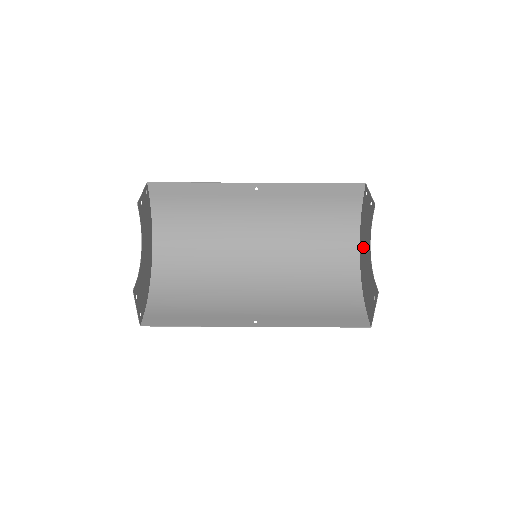
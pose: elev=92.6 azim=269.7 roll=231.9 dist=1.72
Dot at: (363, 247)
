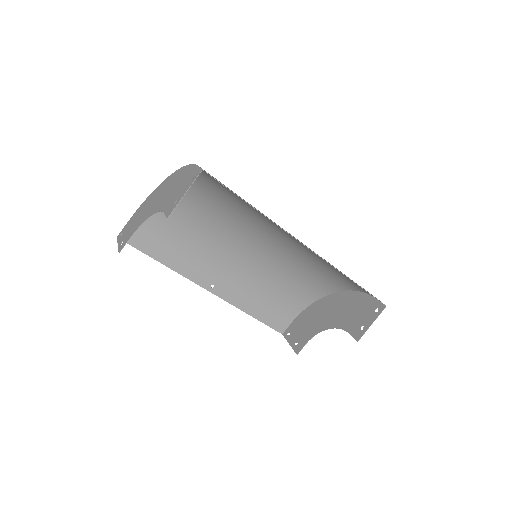
Dot at: (337, 305)
